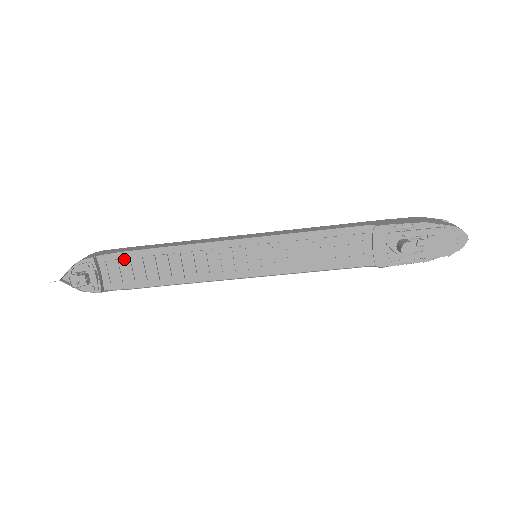
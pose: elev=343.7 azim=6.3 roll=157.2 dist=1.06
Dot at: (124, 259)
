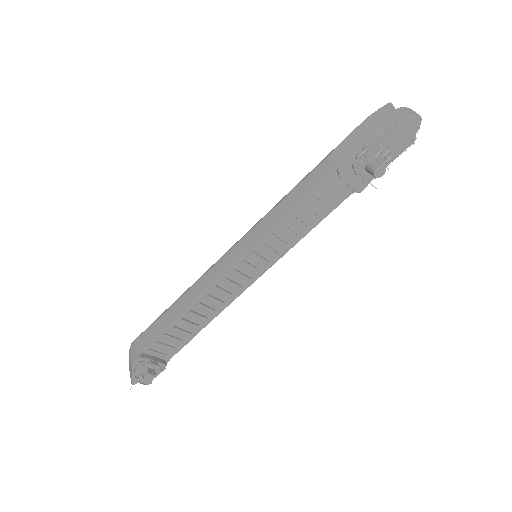
Dot at: (162, 338)
